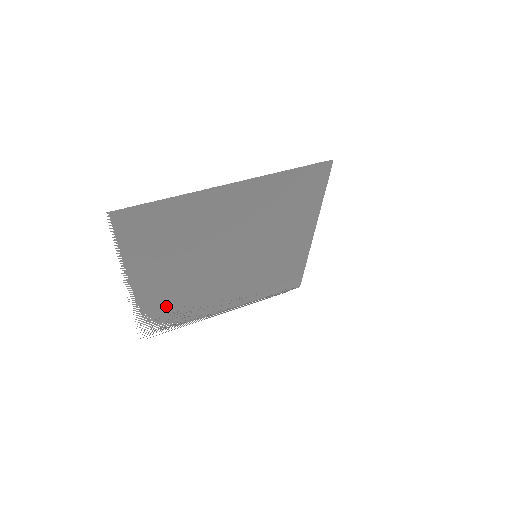
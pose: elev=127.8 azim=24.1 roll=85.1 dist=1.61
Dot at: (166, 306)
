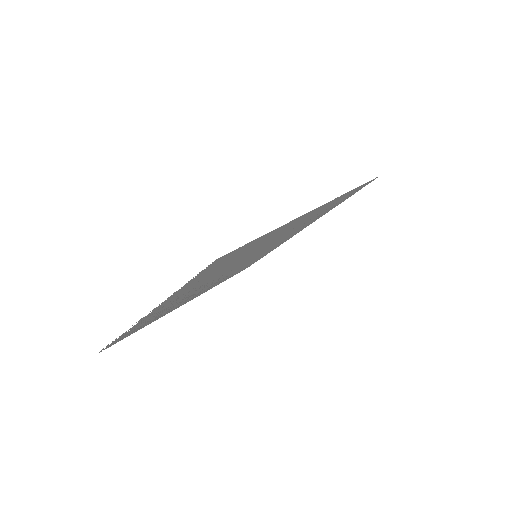
Dot at: (151, 318)
